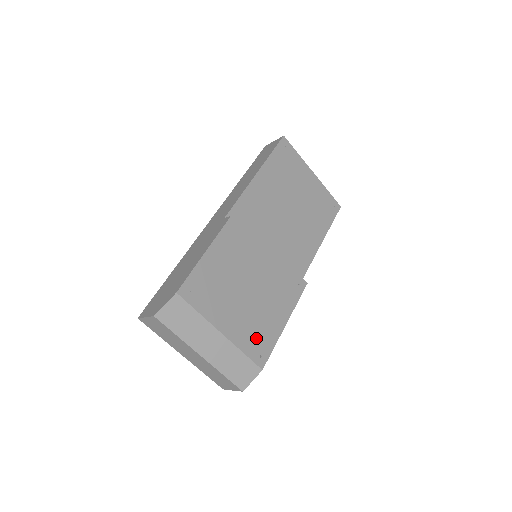
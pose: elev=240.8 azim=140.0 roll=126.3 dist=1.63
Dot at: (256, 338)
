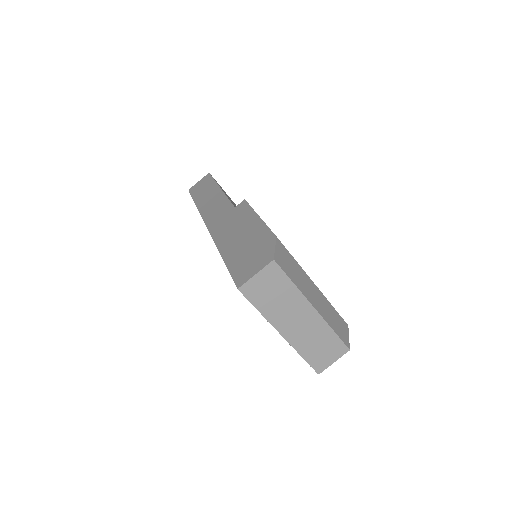
Dot at: occluded
